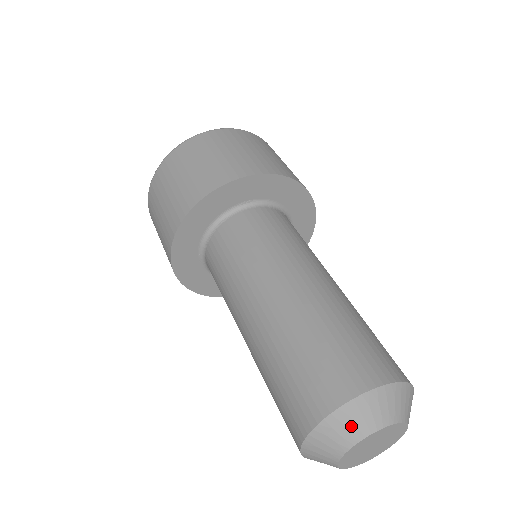
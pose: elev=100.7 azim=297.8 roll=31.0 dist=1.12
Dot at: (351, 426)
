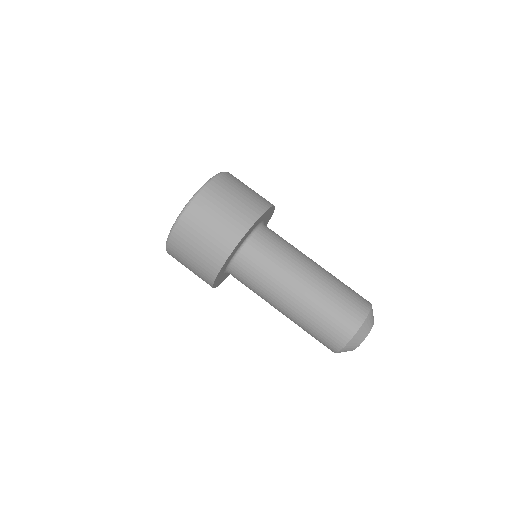
Dot at: (362, 334)
